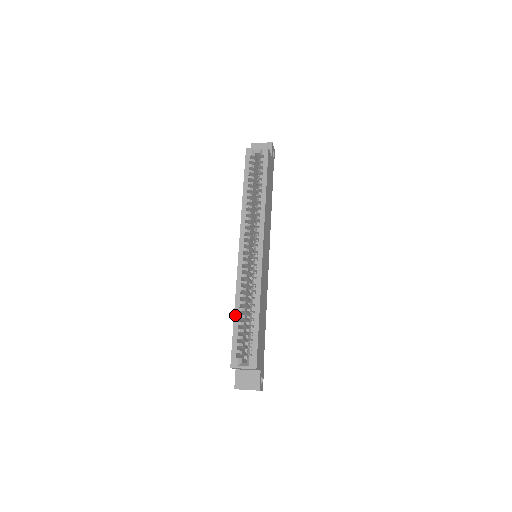
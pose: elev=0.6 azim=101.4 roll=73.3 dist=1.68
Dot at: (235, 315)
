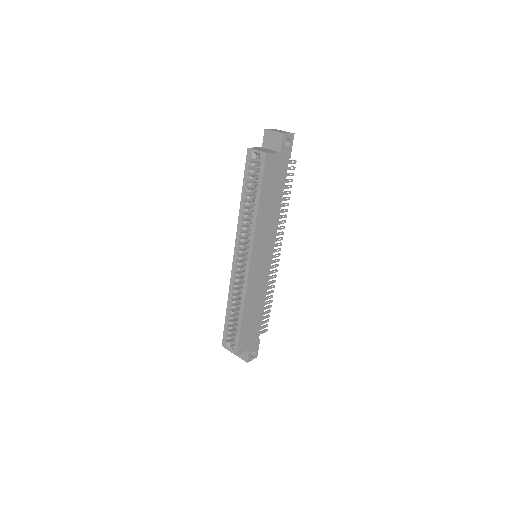
Dot at: (227, 309)
